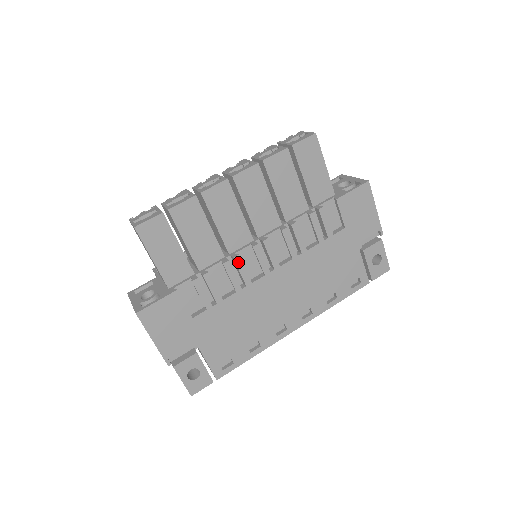
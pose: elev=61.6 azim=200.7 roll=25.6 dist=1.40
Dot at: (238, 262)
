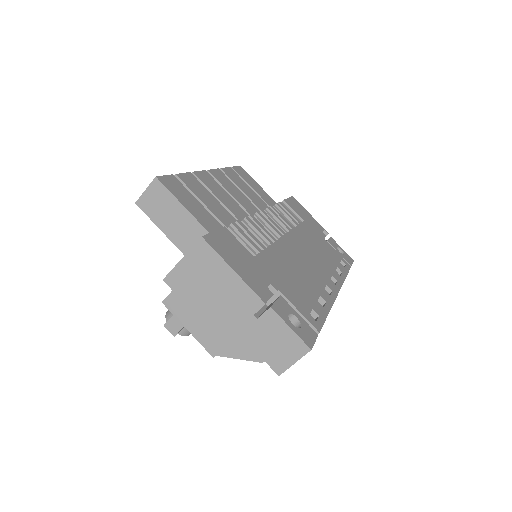
Dot at: (255, 220)
